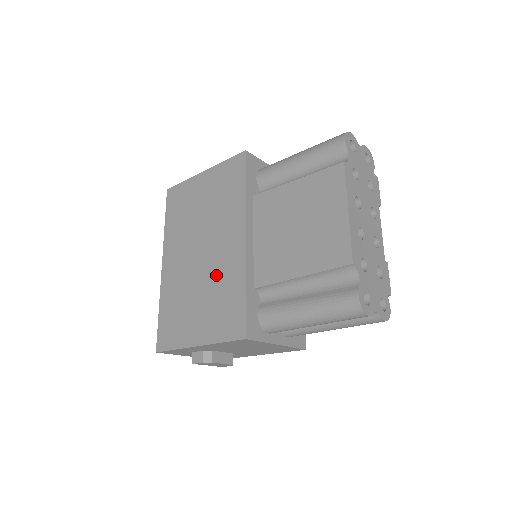
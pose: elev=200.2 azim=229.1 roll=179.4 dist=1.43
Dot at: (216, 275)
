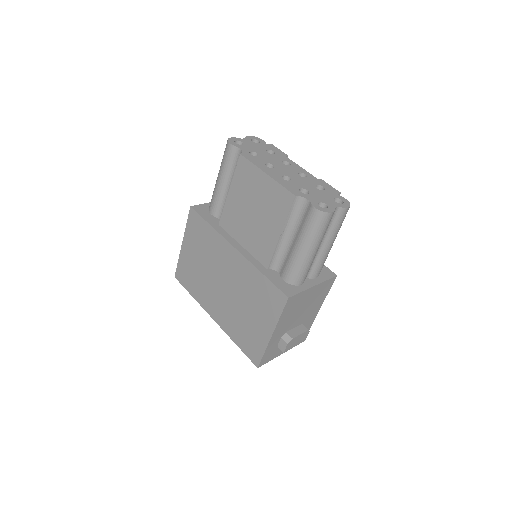
Dot at: (242, 286)
